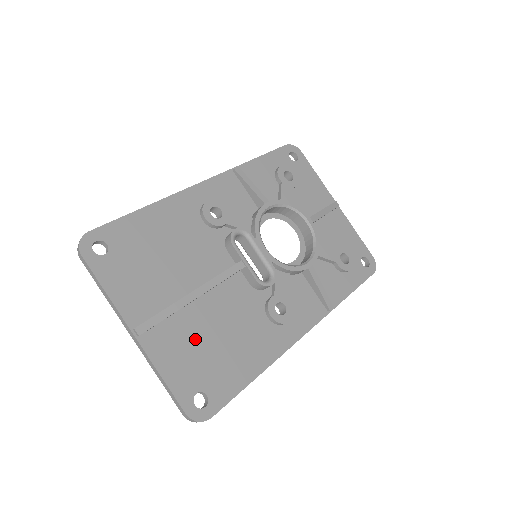
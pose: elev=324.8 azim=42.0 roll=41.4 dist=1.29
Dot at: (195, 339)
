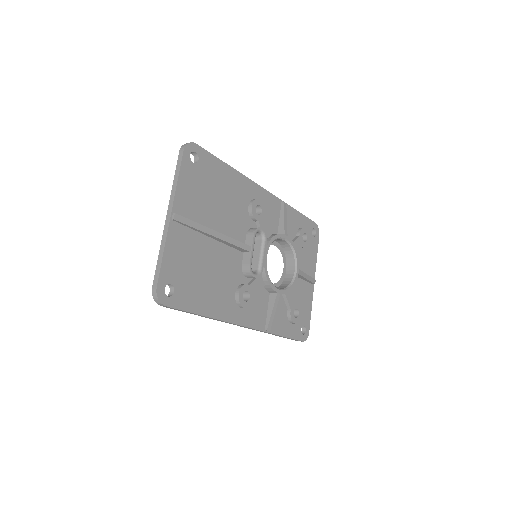
Dot at: (194, 257)
